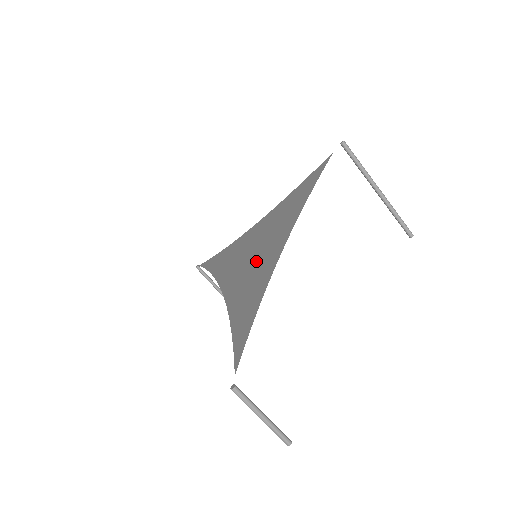
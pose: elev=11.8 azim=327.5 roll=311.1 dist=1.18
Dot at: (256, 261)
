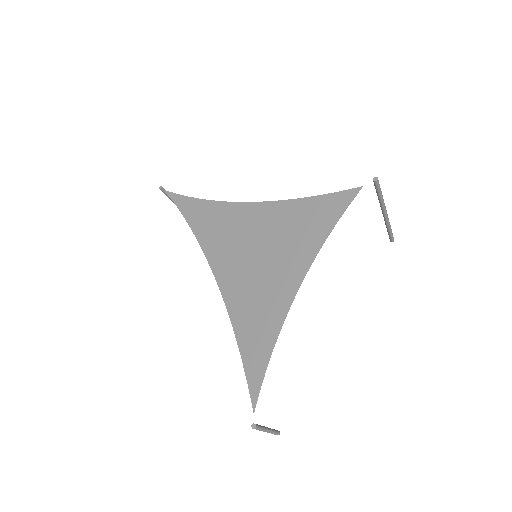
Dot at: (261, 274)
